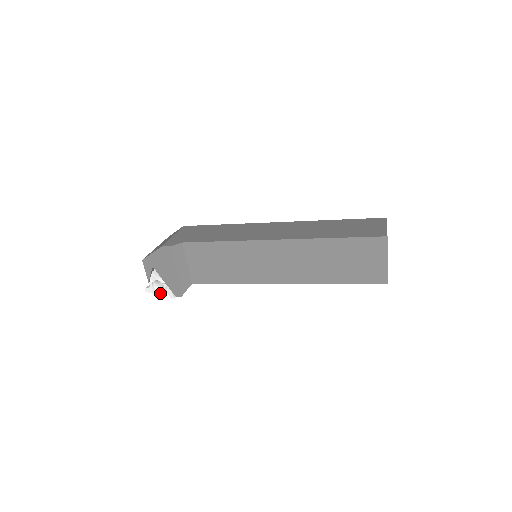
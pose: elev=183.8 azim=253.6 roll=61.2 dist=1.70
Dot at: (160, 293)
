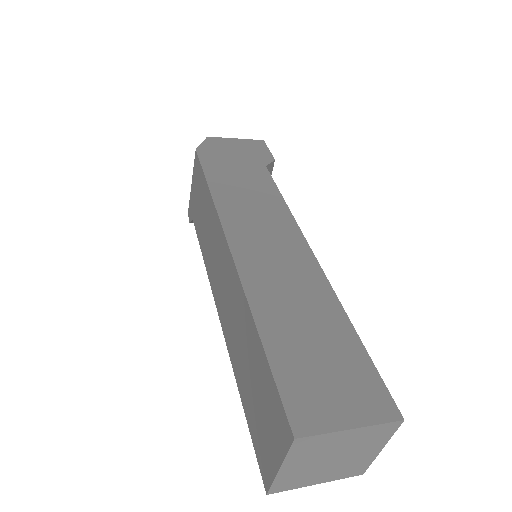
Dot at: occluded
